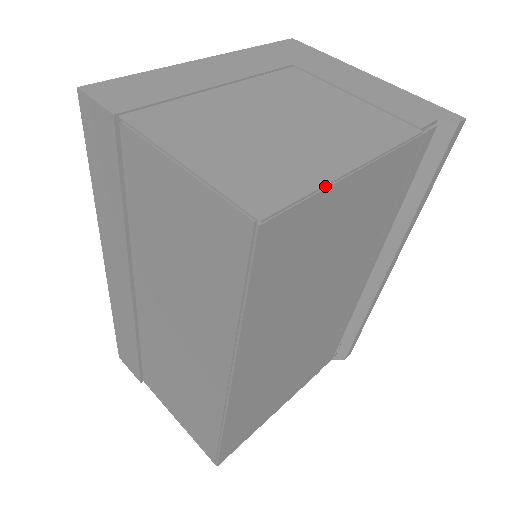
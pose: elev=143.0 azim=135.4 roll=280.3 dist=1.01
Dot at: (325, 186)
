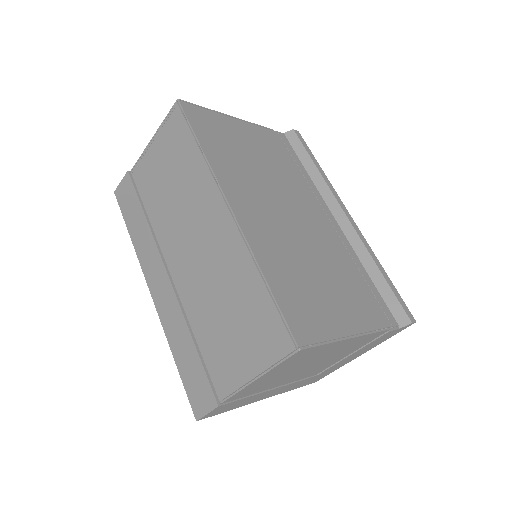
Dot at: (213, 111)
